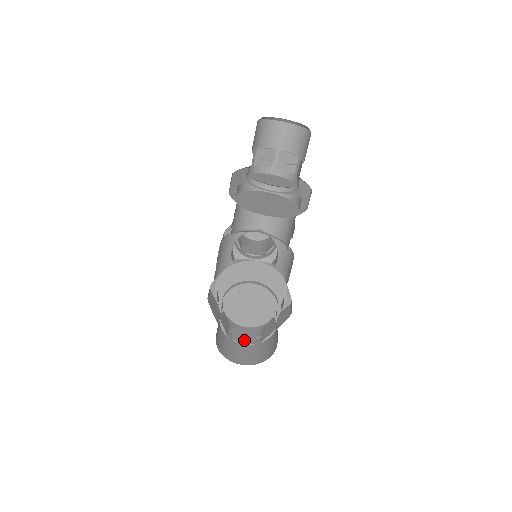
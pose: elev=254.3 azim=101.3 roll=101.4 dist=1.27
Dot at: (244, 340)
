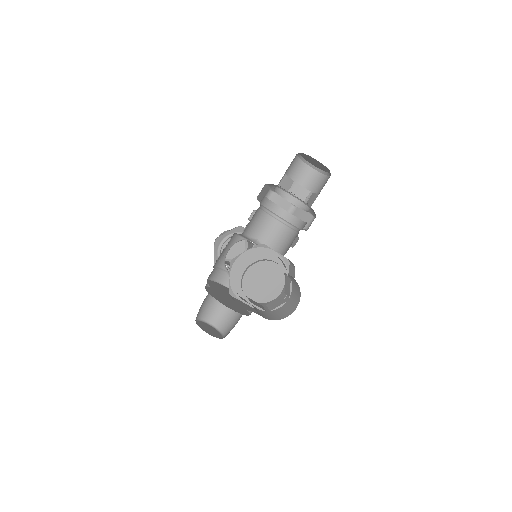
Dot at: (258, 306)
